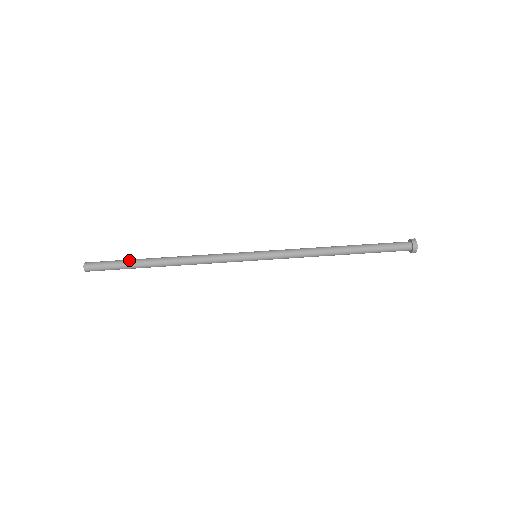
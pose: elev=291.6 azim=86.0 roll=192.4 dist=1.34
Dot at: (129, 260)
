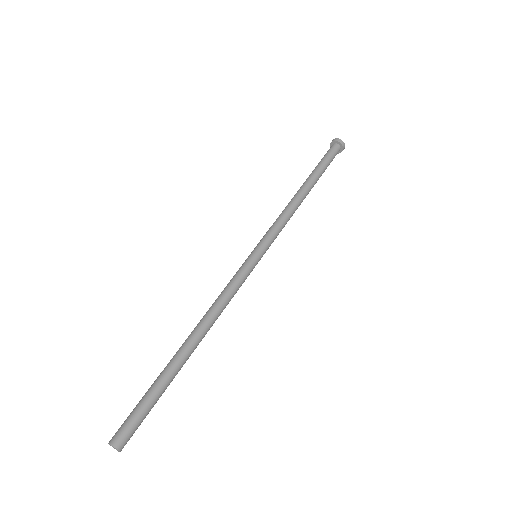
Dot at: (154, 382)
